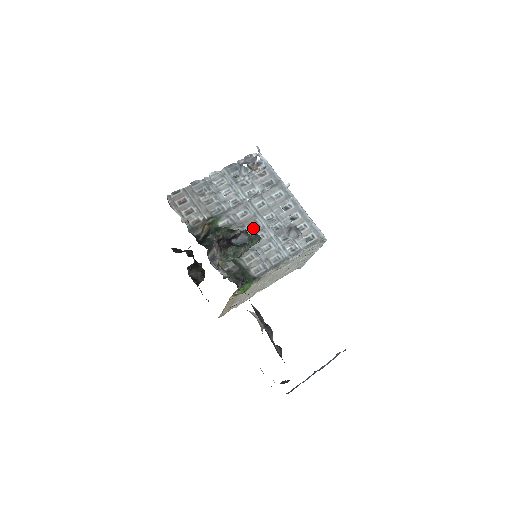
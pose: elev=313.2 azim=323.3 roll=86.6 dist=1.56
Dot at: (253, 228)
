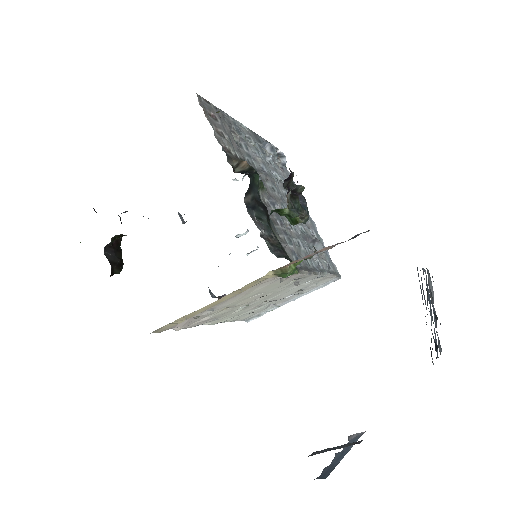
Dot at: occluded
